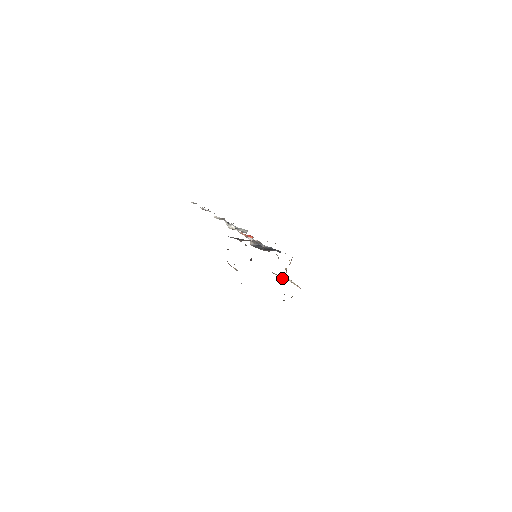
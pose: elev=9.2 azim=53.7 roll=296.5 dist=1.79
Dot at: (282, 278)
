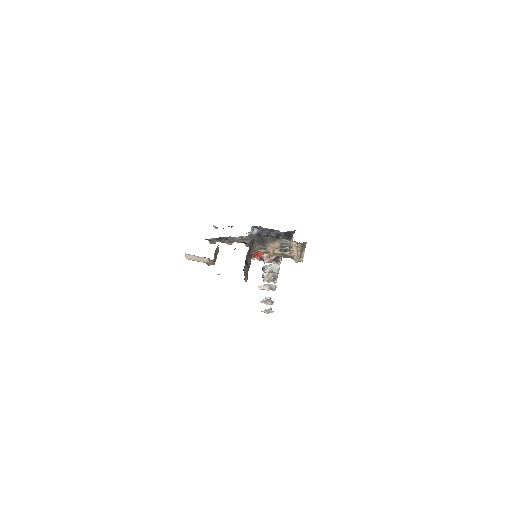
Dot at: (267, 241)
